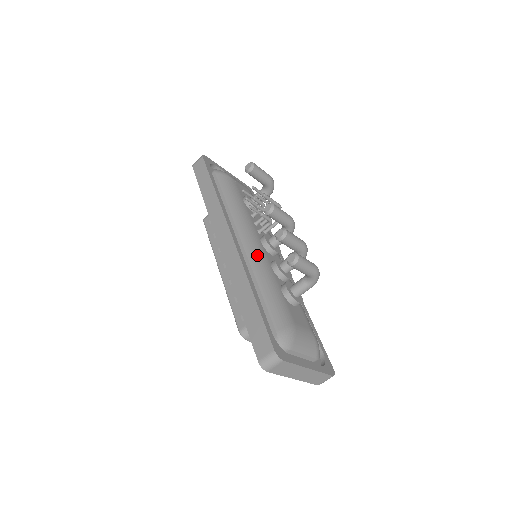
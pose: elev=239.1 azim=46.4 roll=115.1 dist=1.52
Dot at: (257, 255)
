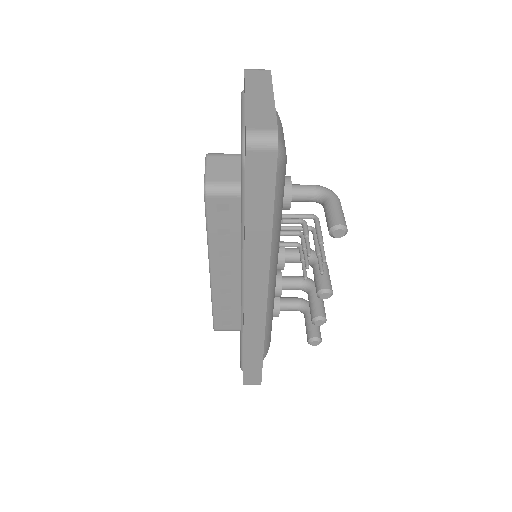
Dot at: (273, 295)
